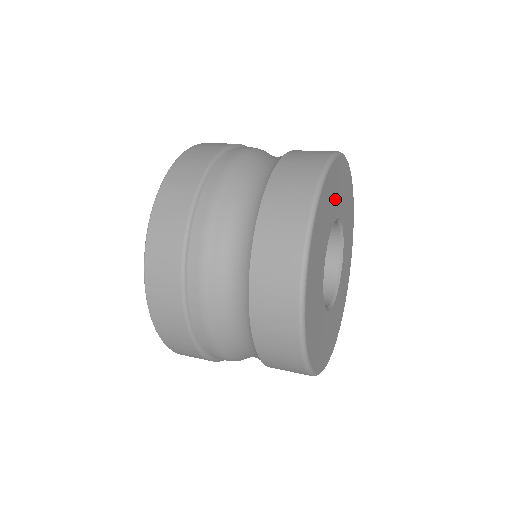
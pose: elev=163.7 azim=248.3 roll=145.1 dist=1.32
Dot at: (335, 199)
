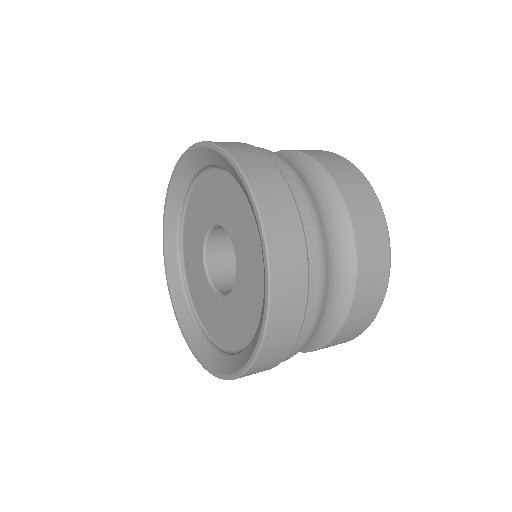
Dot at: occluded
